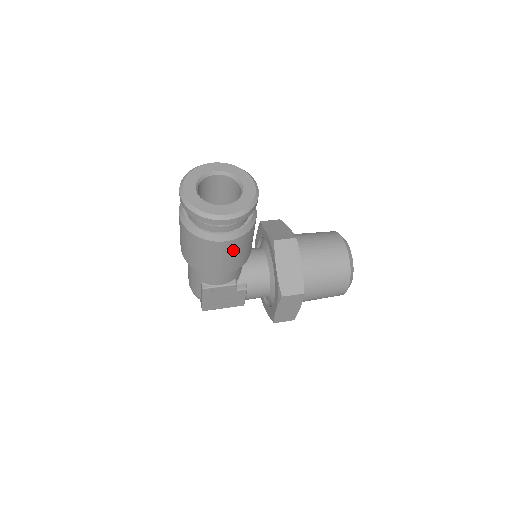
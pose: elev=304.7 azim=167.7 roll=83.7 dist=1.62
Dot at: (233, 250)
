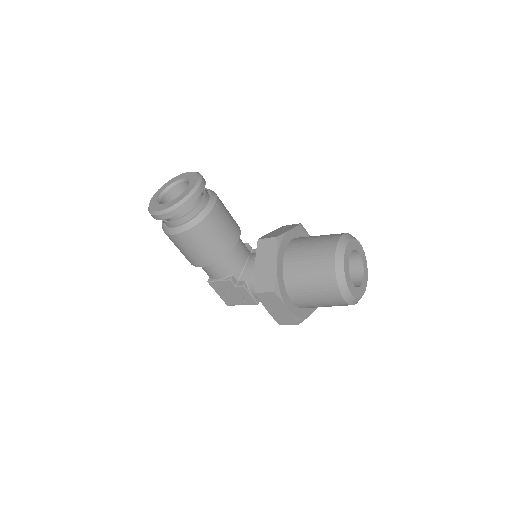
Dot at: (190, 243)
